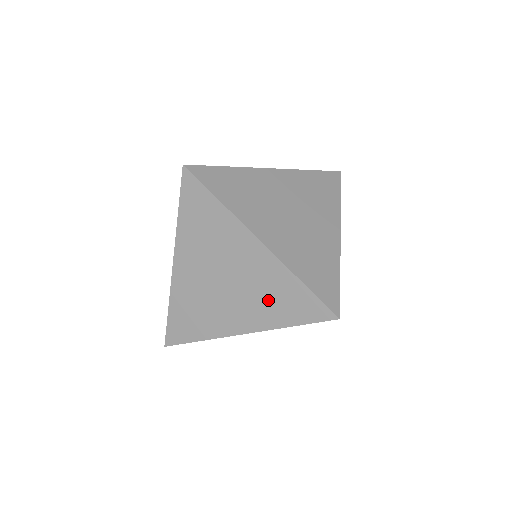
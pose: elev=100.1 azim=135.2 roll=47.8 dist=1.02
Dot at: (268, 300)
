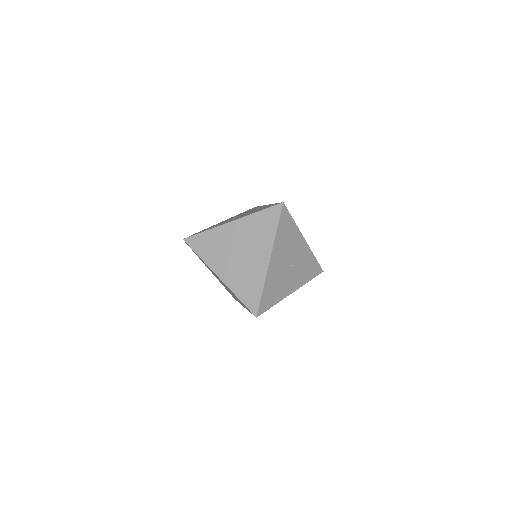
Dot at: (259, 234)
